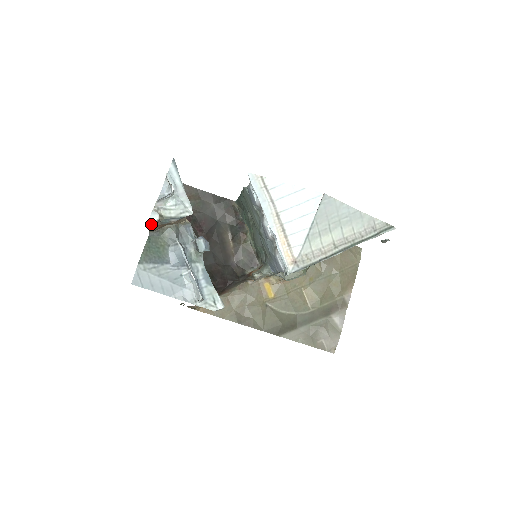
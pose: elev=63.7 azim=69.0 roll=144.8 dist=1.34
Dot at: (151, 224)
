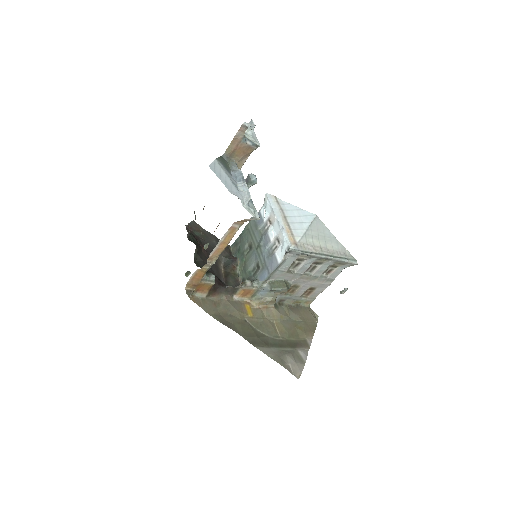
Dot at: (240, 131)
